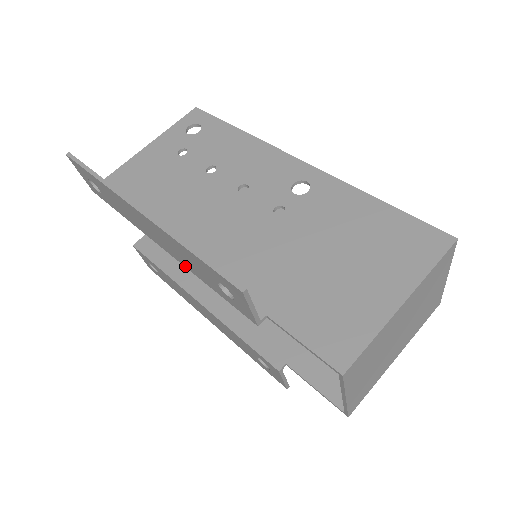
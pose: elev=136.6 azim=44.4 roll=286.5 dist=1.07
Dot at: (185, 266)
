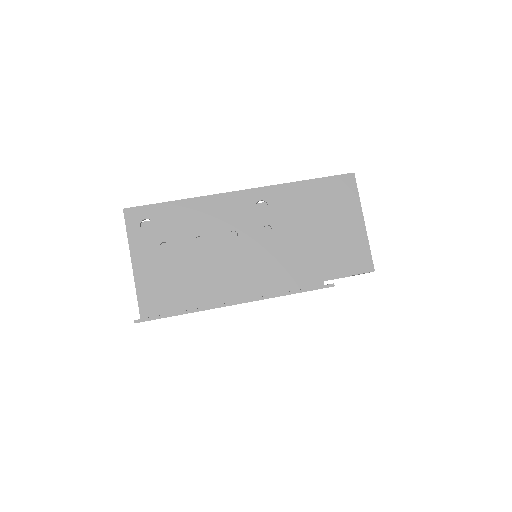
Dot at: occluded
